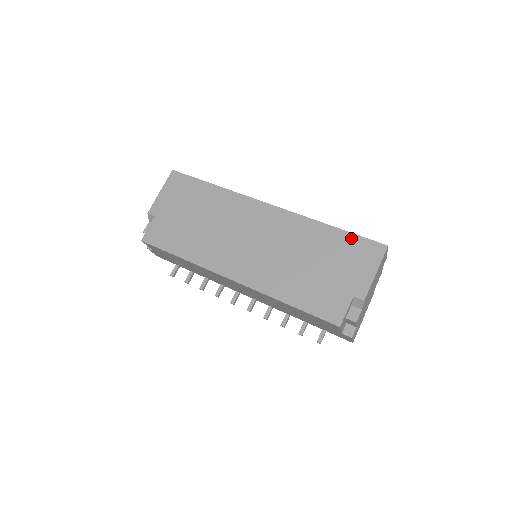
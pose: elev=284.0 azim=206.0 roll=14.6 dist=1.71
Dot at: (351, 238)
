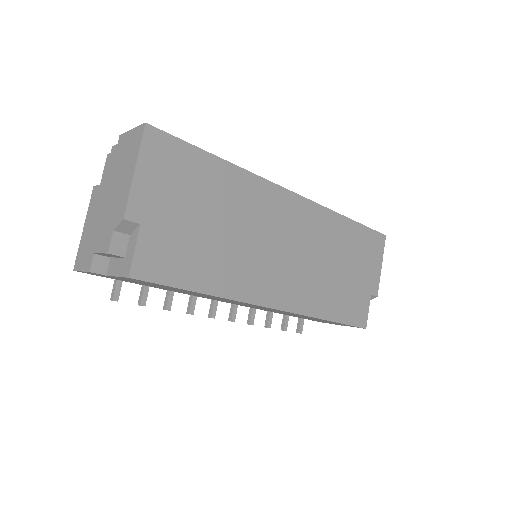
Dot at: (364, 231)
